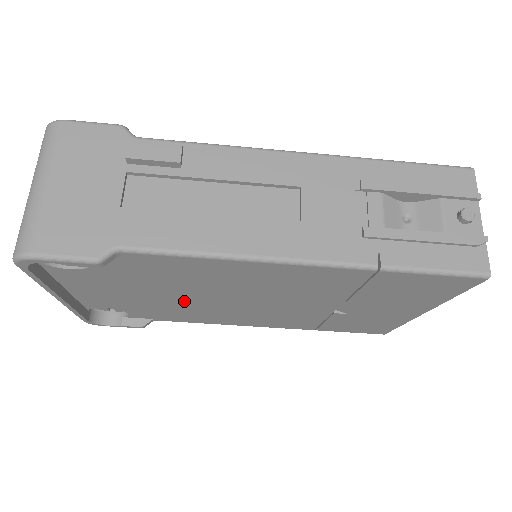
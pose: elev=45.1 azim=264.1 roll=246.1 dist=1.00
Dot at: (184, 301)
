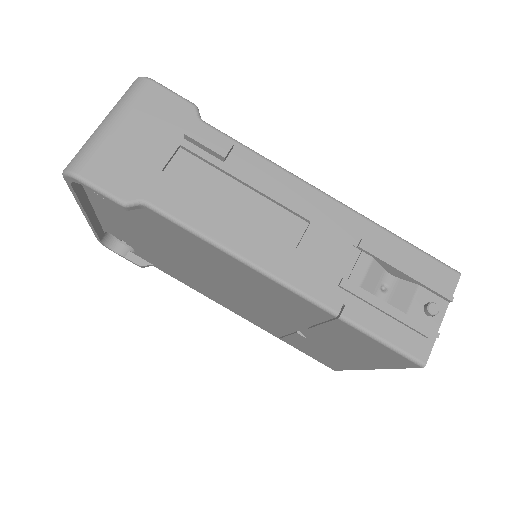
Dot at: (181, 264)
